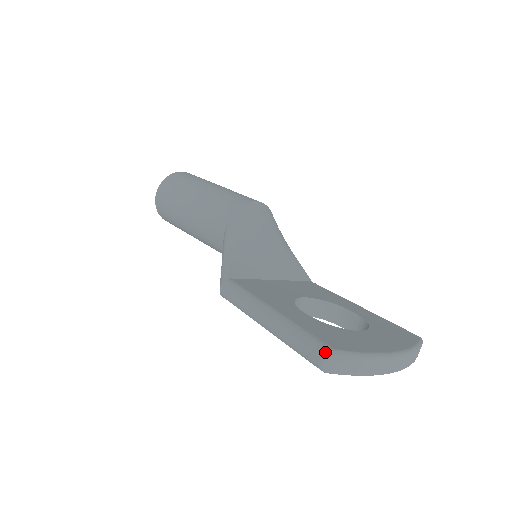
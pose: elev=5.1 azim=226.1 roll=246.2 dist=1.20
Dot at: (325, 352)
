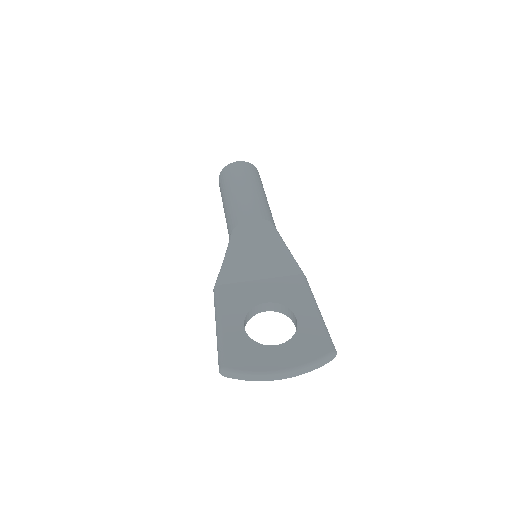
Dot at: (220, 368)
